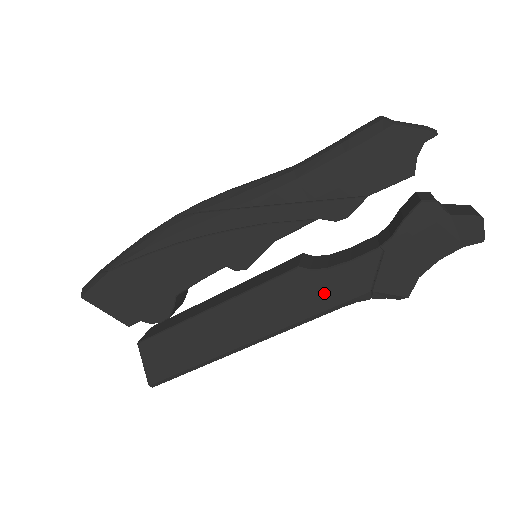
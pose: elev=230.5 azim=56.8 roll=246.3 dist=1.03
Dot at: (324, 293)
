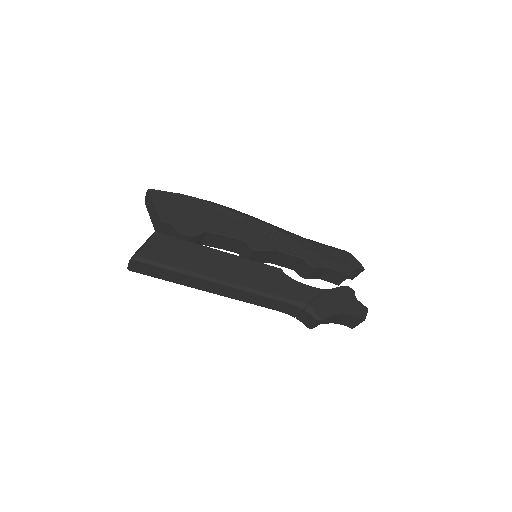
Dot at: (285, 288)
